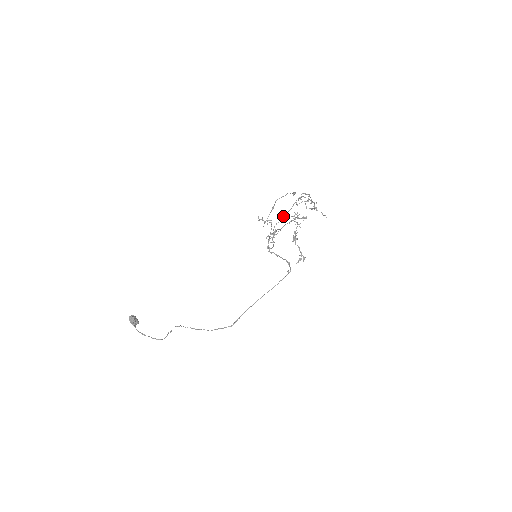
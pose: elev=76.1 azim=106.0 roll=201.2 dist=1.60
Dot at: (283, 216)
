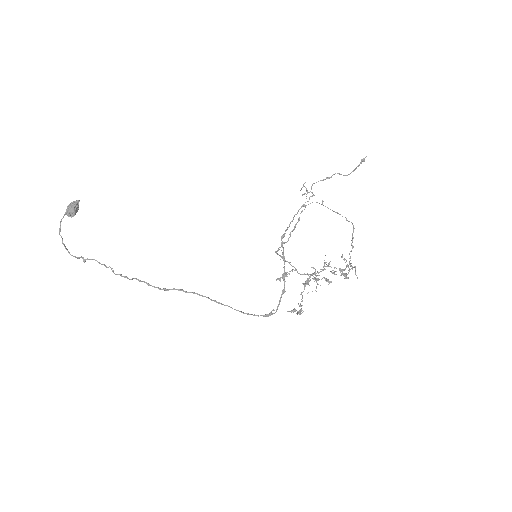
Dot at: occluded
